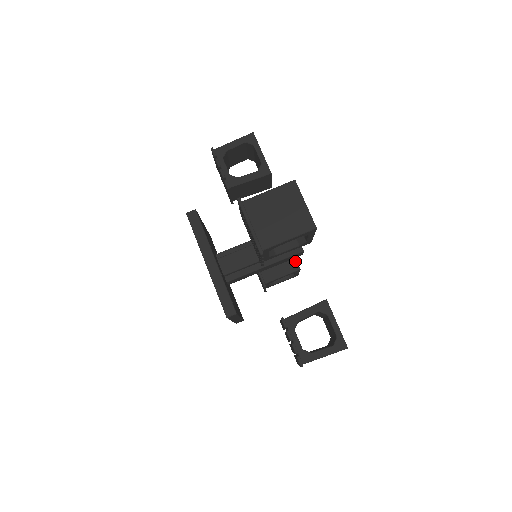
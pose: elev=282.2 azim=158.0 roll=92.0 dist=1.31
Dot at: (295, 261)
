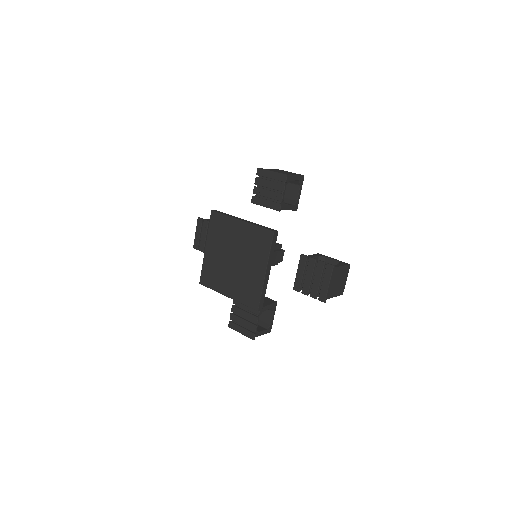
Dot at: occluded
